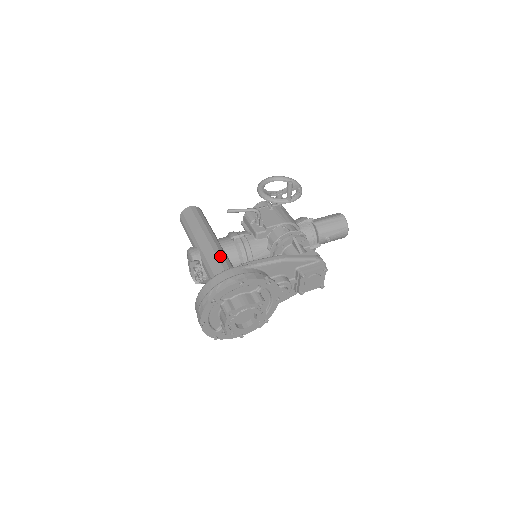
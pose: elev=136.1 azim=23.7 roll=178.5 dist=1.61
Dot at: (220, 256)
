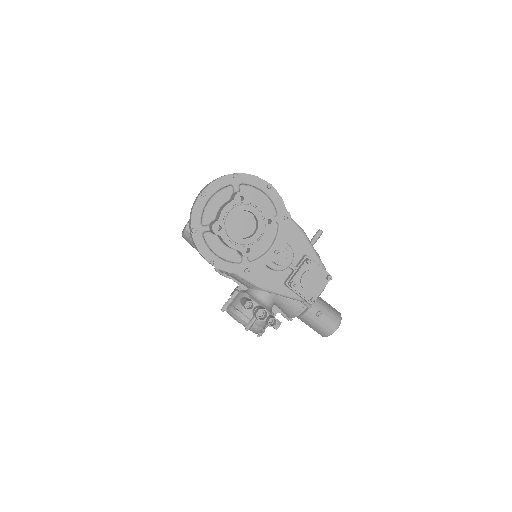
Dot at: occluded
